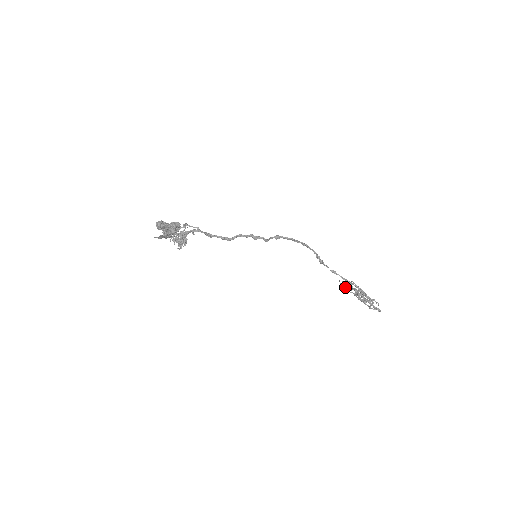
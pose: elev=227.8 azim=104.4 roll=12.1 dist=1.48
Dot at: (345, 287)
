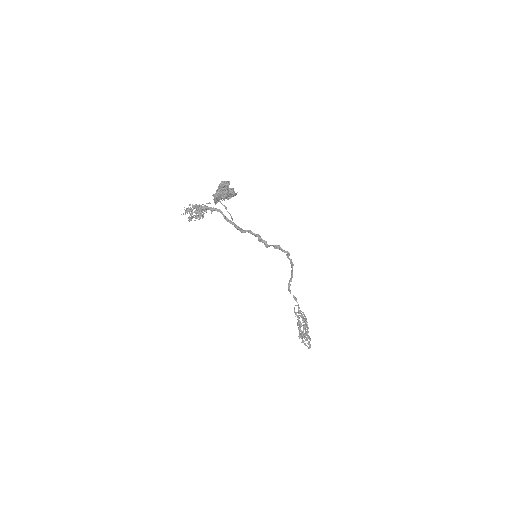
Dot at: occluded
